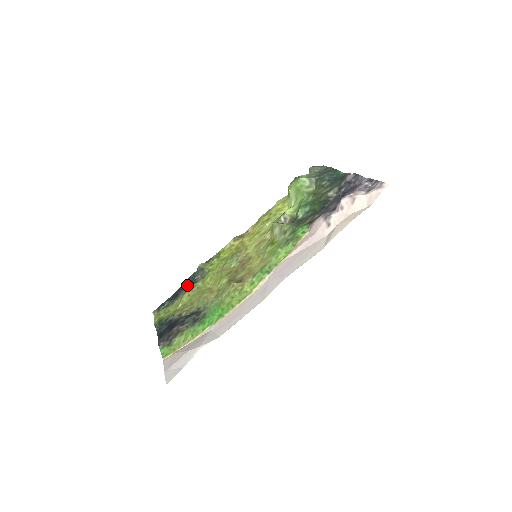
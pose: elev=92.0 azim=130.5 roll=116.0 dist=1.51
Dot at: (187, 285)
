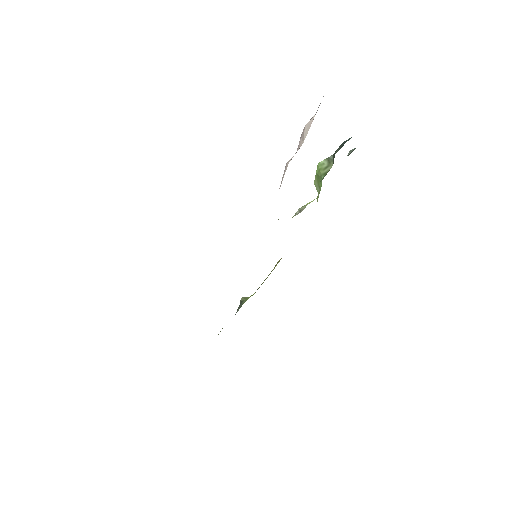
Dot at: occluded
